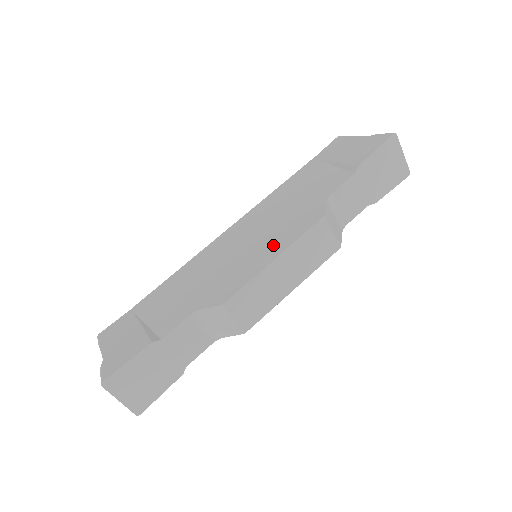
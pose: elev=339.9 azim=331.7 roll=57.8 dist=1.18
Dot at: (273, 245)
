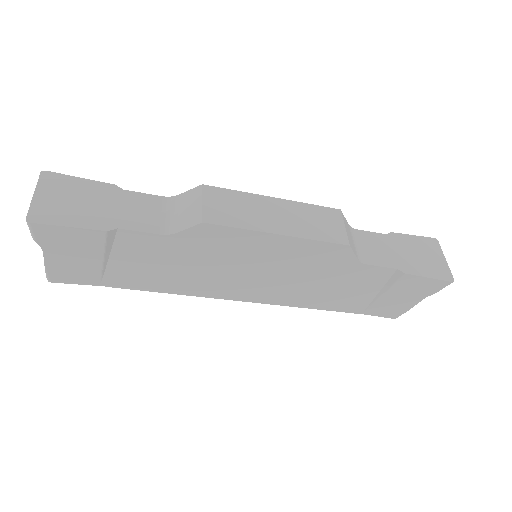
Dot at: occluded
